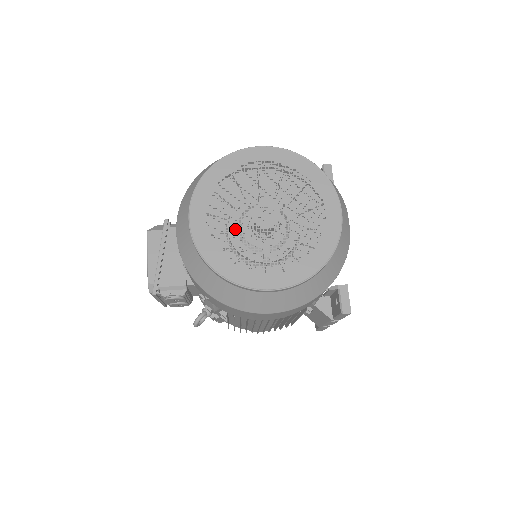
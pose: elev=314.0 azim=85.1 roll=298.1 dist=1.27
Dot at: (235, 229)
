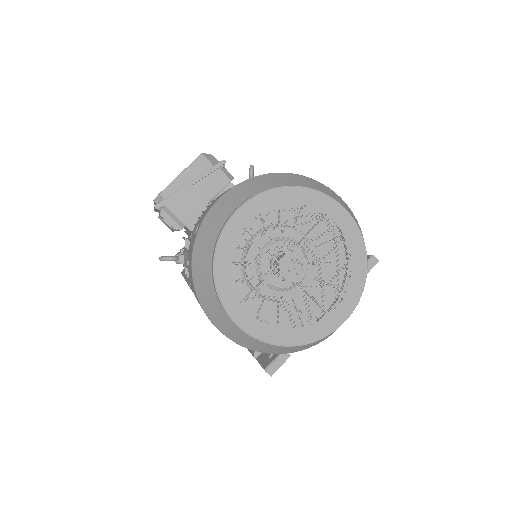
Dot at: (261, 253)
